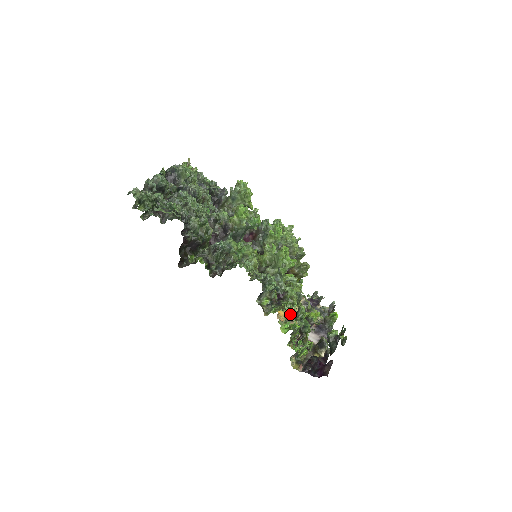
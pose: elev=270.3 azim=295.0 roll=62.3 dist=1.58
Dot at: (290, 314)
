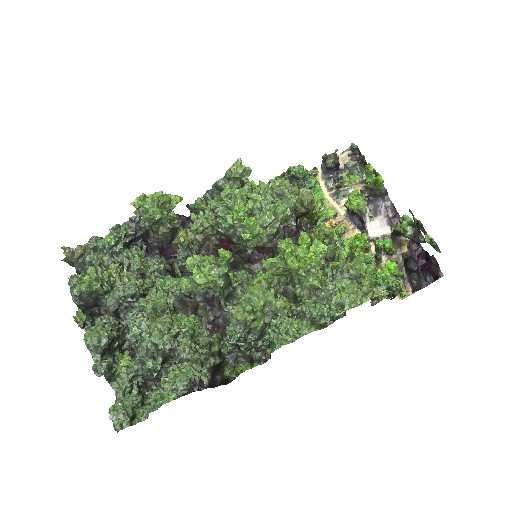
Dot at: (337, 233)
